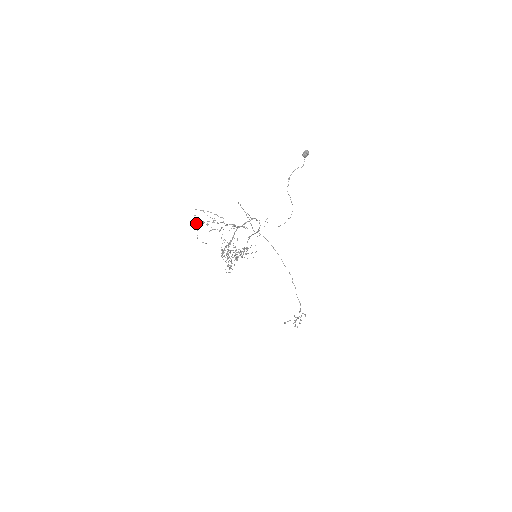
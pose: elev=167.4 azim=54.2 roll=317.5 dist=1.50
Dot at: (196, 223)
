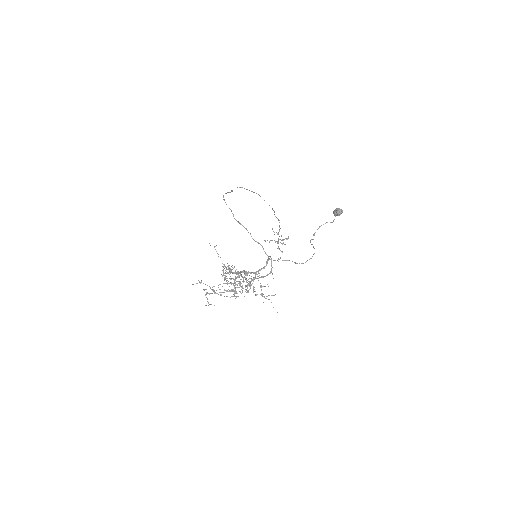
Dot at: (205, 295)
